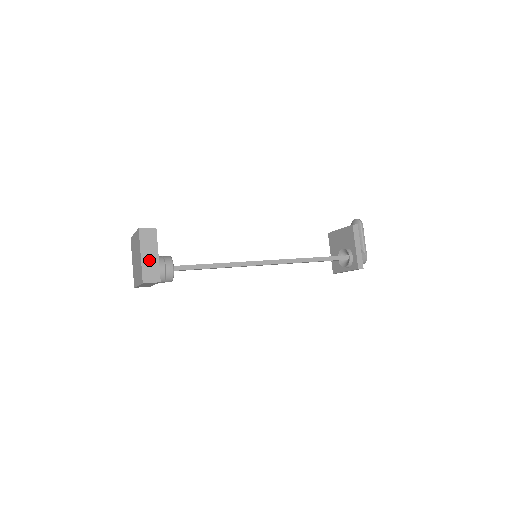
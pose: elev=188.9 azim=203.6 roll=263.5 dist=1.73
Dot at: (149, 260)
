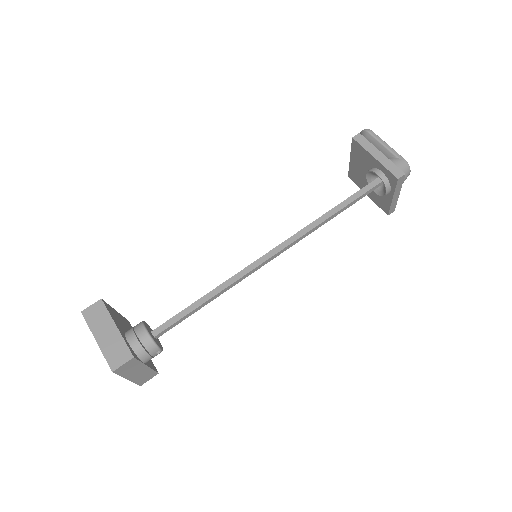
Dot at: (108, 340)
